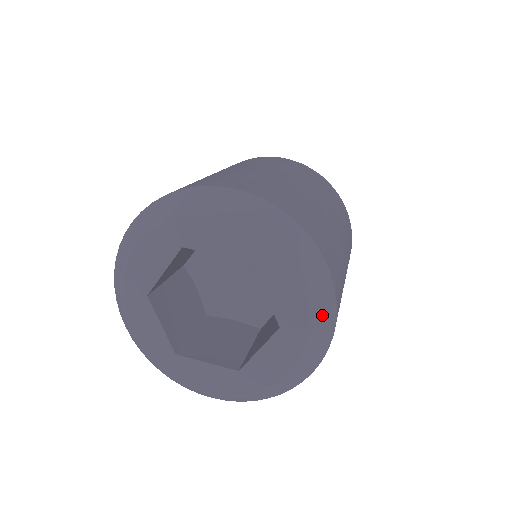
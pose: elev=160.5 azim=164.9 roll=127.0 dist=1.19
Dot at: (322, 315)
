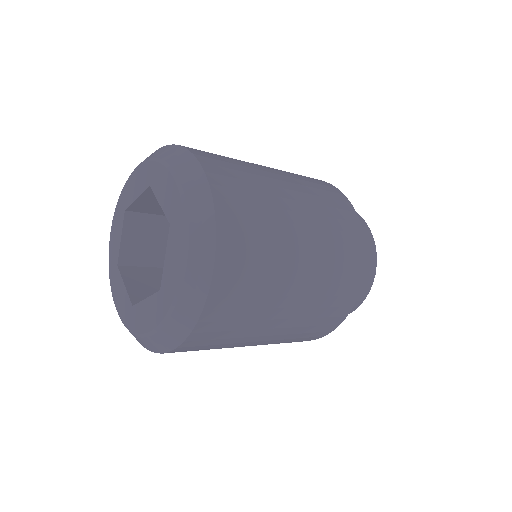
Dot at: (194, 194)
